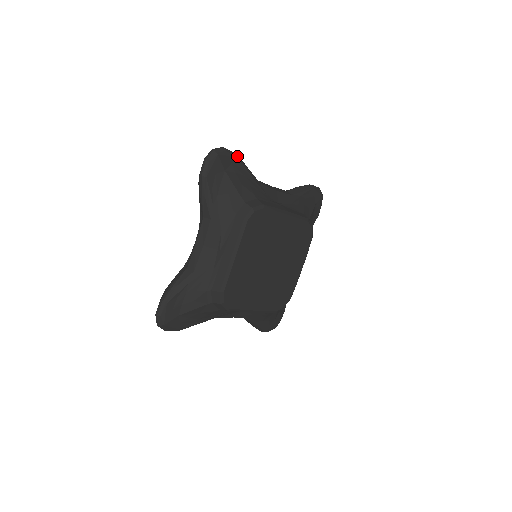
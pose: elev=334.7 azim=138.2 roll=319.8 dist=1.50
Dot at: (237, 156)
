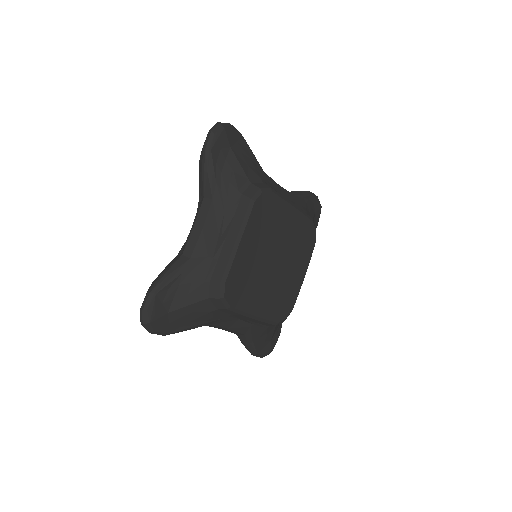
Dot at: (242, 136)
